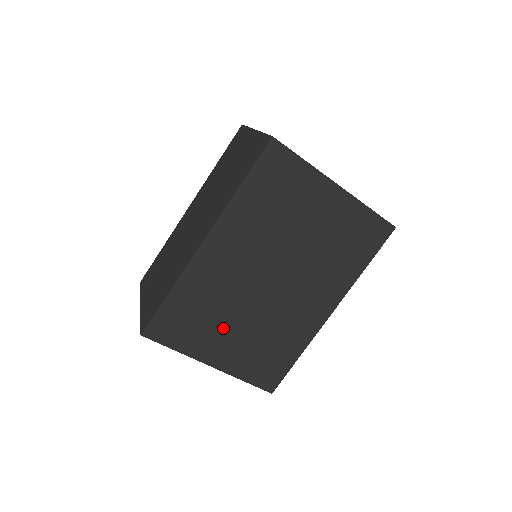
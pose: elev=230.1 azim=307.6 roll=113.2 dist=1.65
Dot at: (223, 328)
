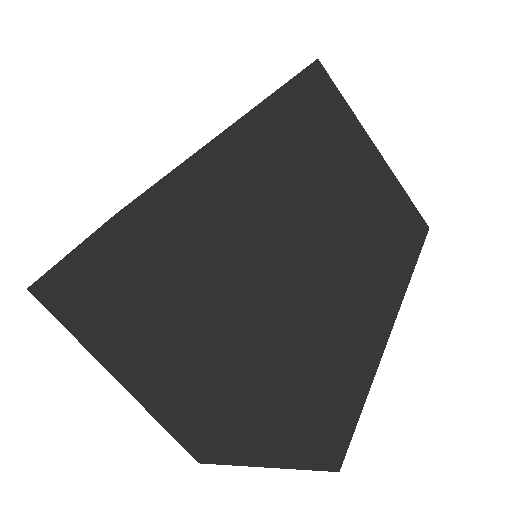
Dot at: (263, 275)
